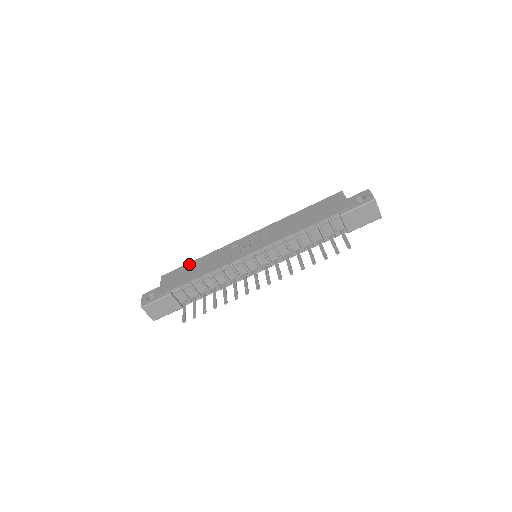
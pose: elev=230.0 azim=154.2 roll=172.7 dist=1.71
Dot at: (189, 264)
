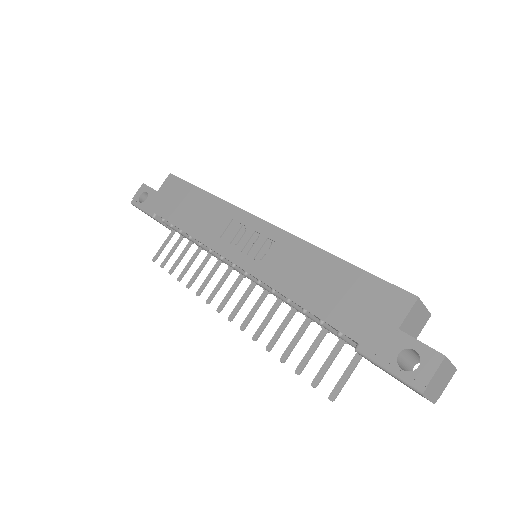
Dot at: (194, 189)
